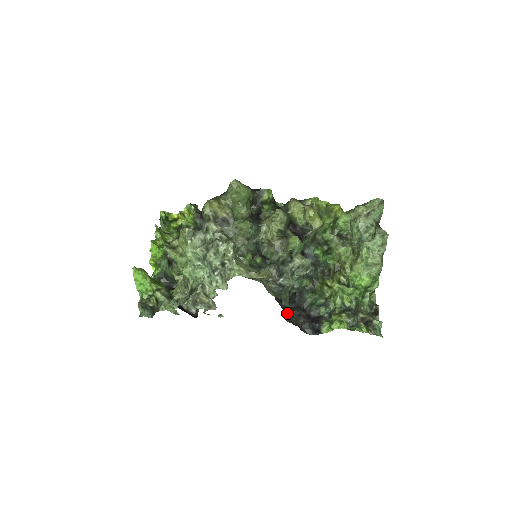
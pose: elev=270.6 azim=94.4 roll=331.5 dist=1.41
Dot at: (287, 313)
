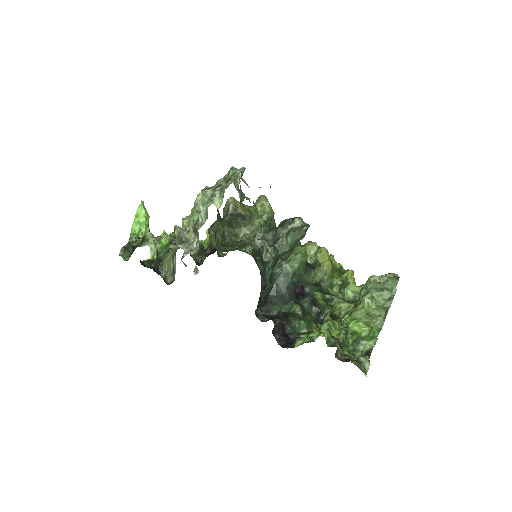
Dot at: (267, 279)
